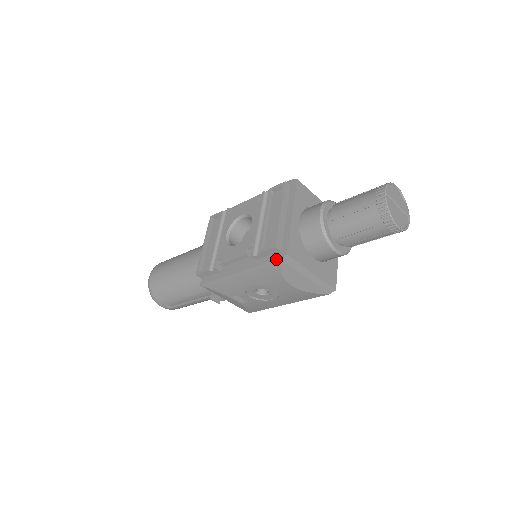
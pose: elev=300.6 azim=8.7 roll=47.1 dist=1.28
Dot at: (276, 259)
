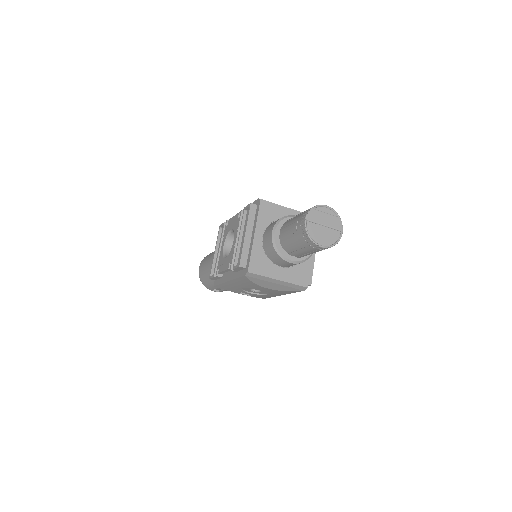
Dot at: (243, 275)
